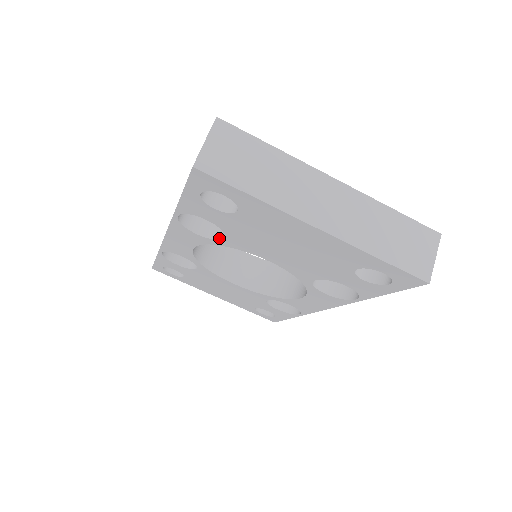
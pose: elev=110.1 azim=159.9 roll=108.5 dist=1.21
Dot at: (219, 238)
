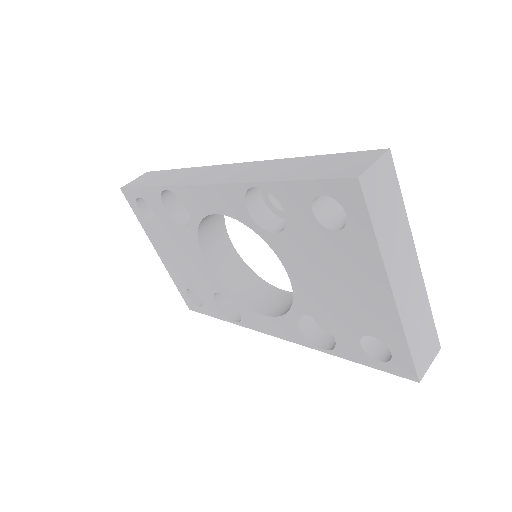
Dot at: (266, 228)
